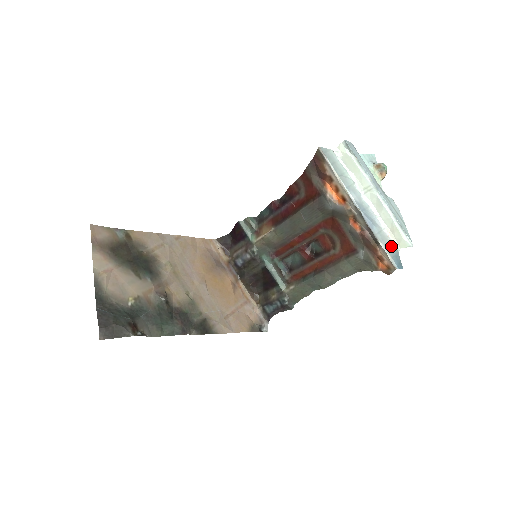
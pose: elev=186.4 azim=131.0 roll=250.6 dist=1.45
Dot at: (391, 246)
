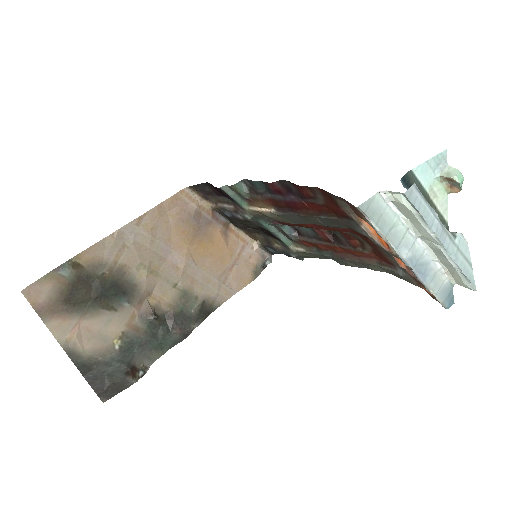
Dot at: (445, 286)
